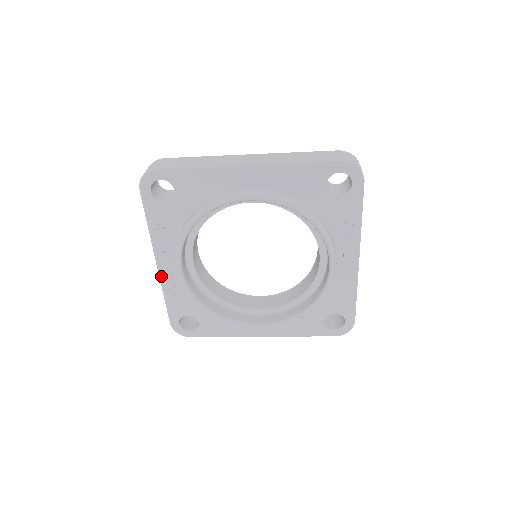
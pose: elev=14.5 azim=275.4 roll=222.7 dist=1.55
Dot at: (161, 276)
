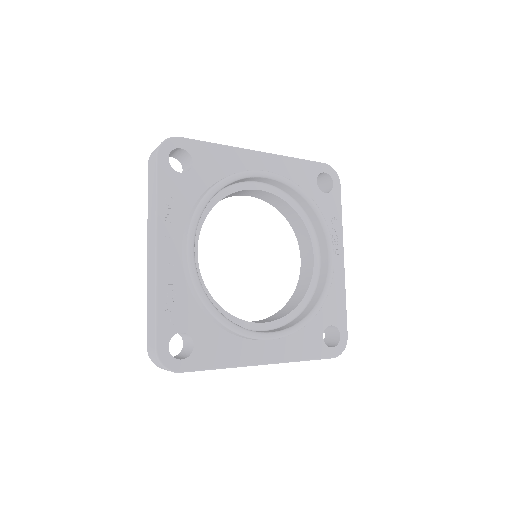
Dot at: (159, 268)
